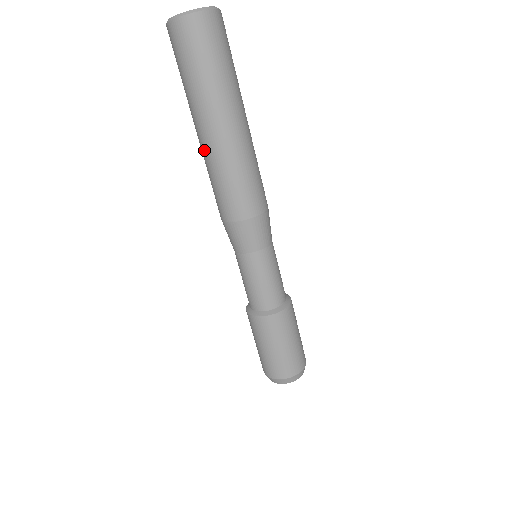
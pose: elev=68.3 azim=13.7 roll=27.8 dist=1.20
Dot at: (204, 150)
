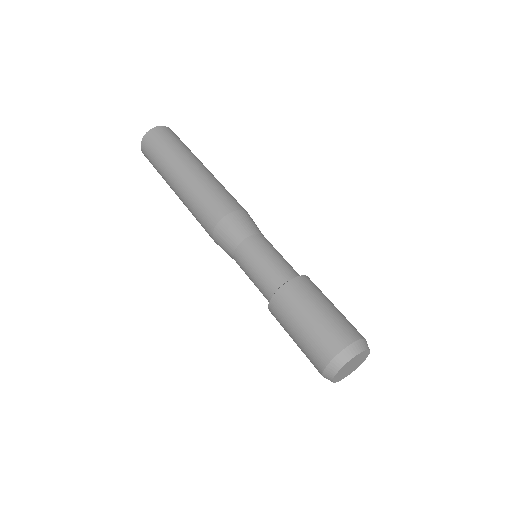
Dot at: (184, 186)
